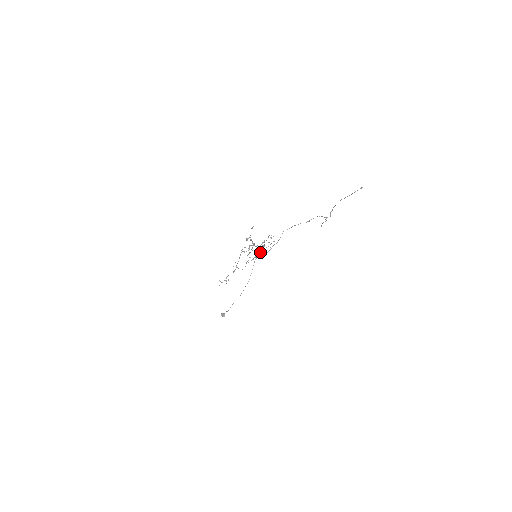
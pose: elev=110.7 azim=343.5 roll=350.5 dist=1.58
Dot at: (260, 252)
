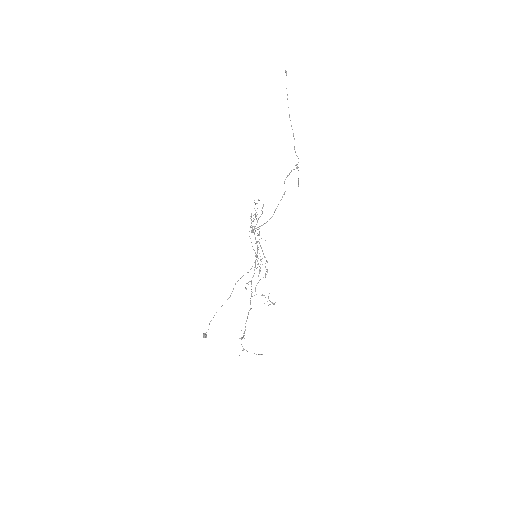
Dot at: (252, 232)
